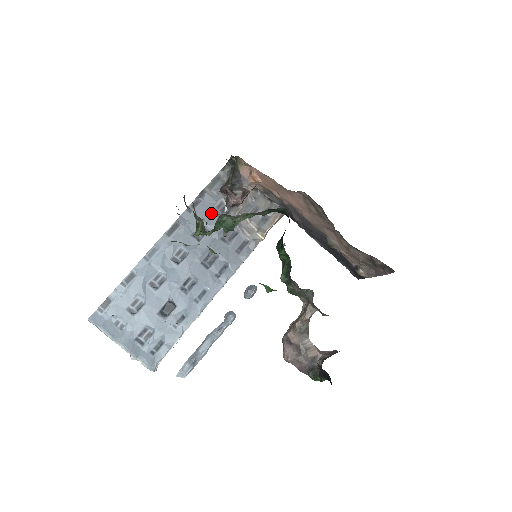
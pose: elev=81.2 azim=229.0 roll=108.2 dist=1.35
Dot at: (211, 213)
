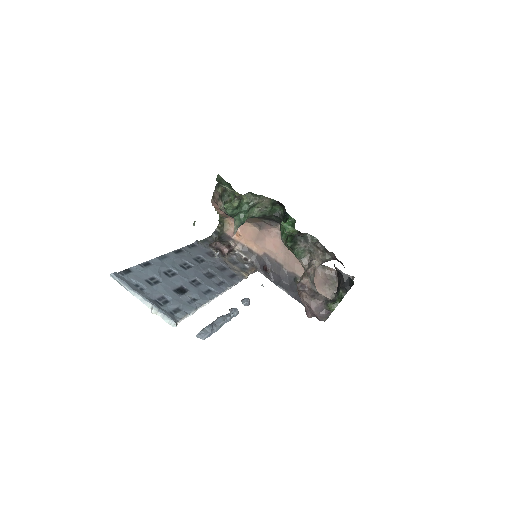
Dot at: (205, 254)
